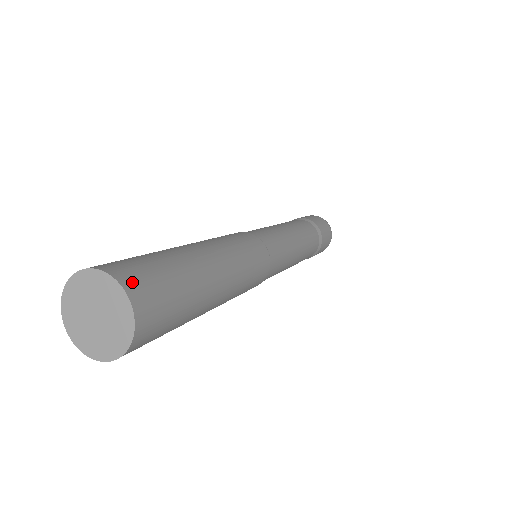
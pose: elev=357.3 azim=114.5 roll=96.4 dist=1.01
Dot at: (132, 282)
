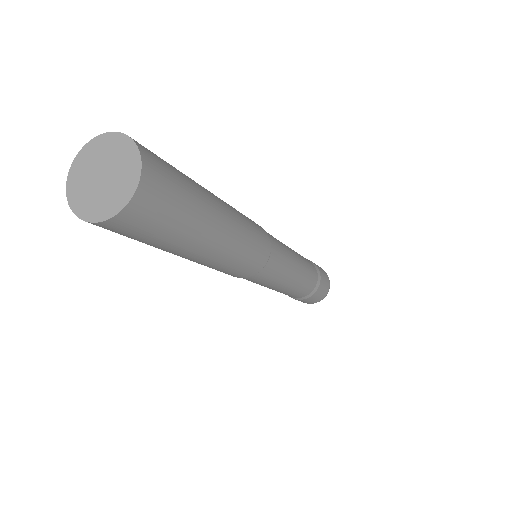
Dot at: (144, 148)
